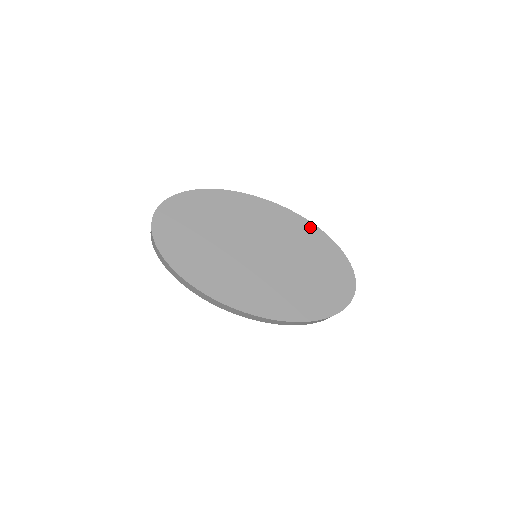
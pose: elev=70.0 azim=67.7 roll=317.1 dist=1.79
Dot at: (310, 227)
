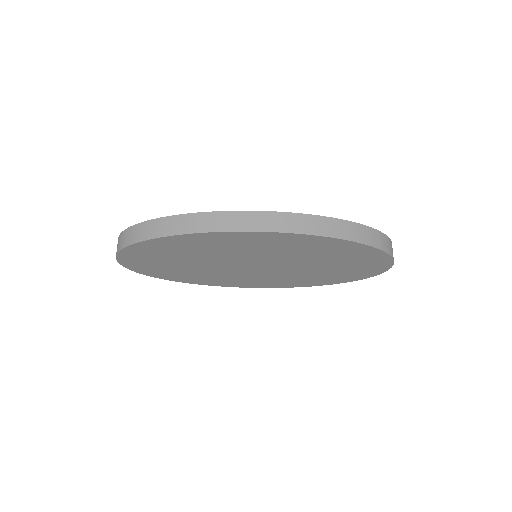
Dot at: (323, 240)
